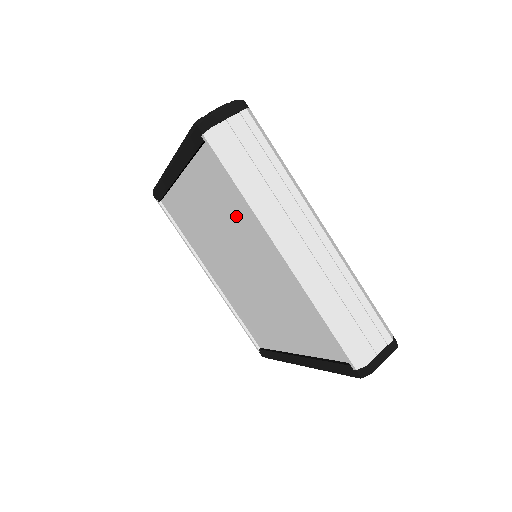
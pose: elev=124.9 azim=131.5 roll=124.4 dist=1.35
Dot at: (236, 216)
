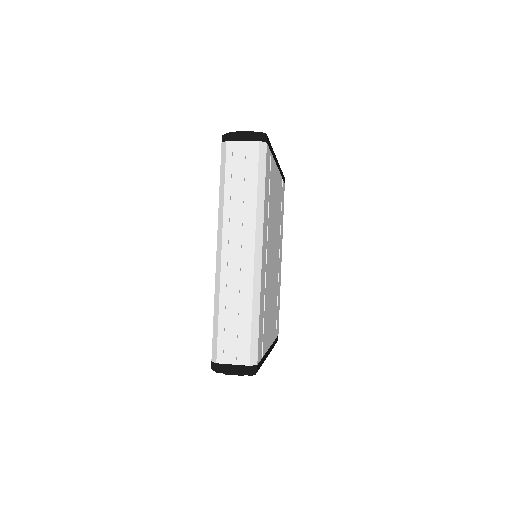
Dot at: occluded
